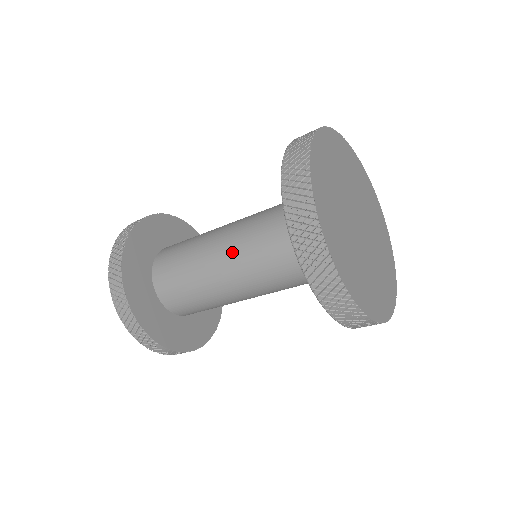
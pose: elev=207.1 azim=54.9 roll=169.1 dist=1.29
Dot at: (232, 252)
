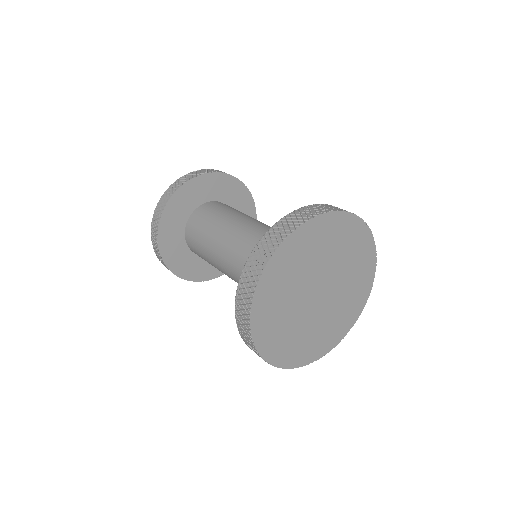
Dot at: occluded
